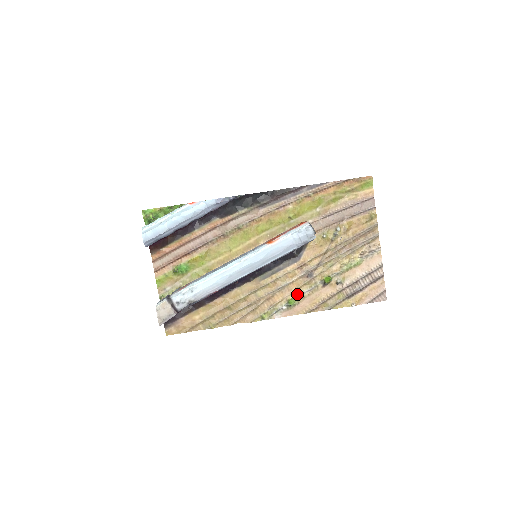
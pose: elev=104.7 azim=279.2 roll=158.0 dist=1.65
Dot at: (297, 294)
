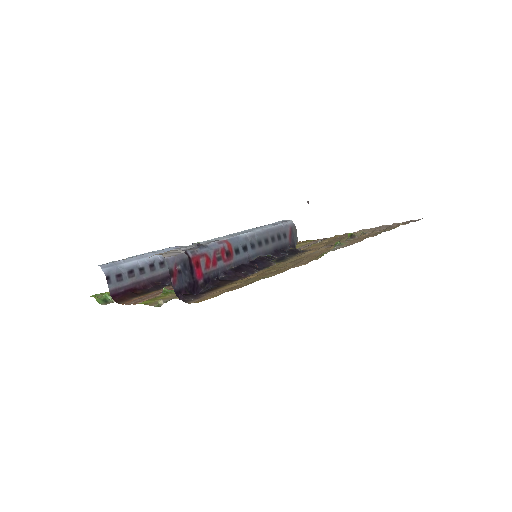
Dot at: occluded
